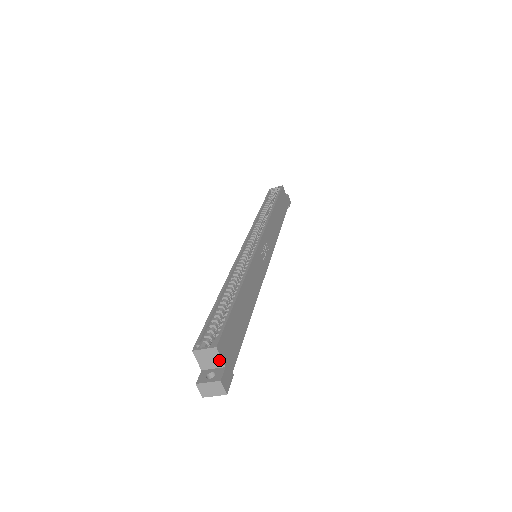
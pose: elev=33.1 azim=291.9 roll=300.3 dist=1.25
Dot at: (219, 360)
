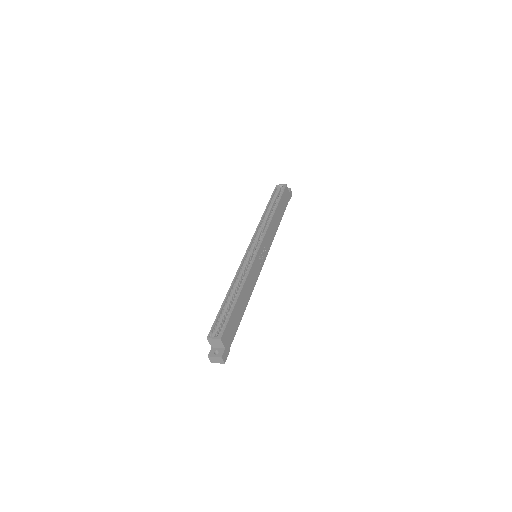
Dot at: (222, 345)
